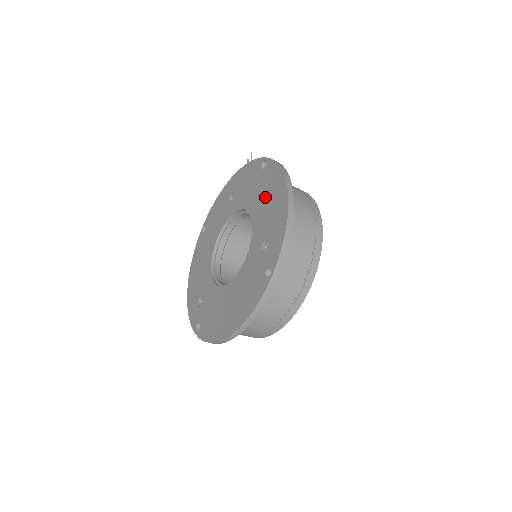
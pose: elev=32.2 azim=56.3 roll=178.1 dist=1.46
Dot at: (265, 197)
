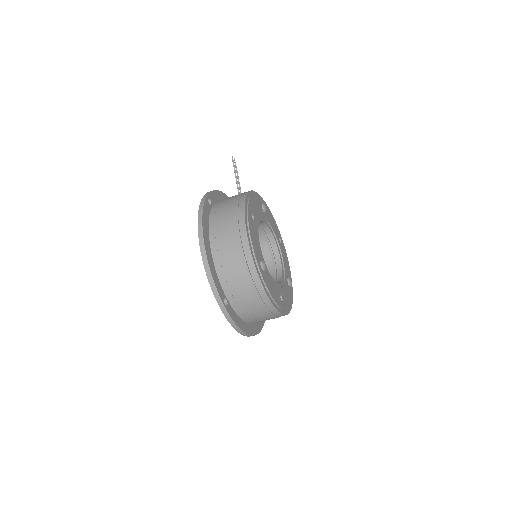
Dot at: occluded
